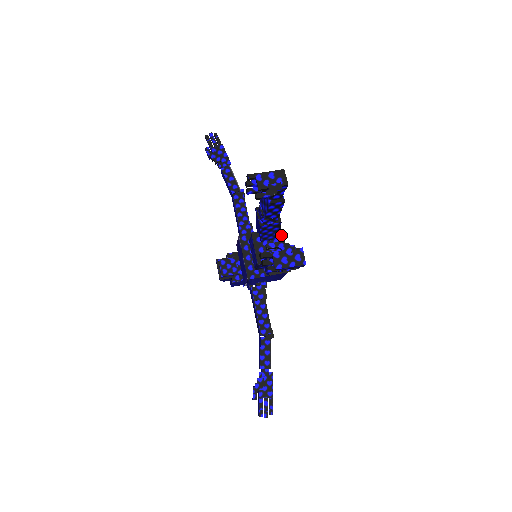
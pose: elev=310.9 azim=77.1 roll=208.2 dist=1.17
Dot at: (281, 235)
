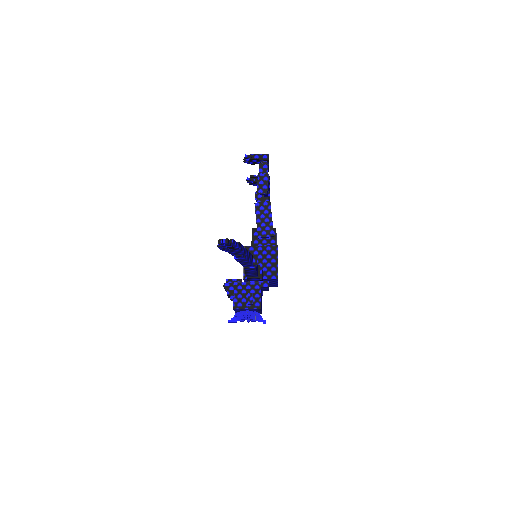
Dot at: occluded
